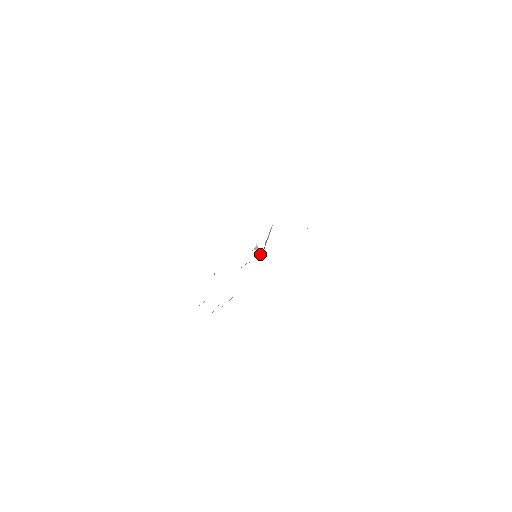
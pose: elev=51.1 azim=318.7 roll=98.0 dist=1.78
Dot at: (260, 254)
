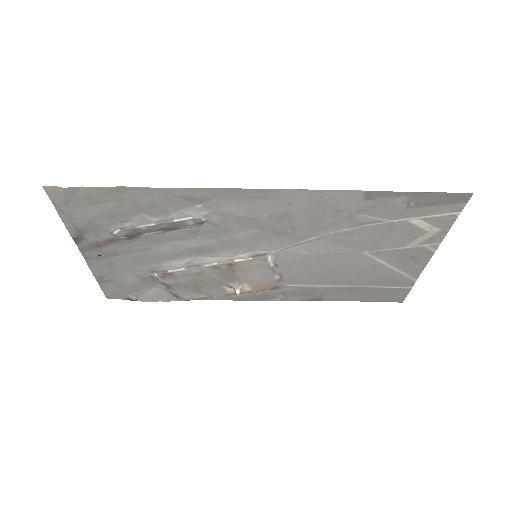
Dot at: (267, 252)
